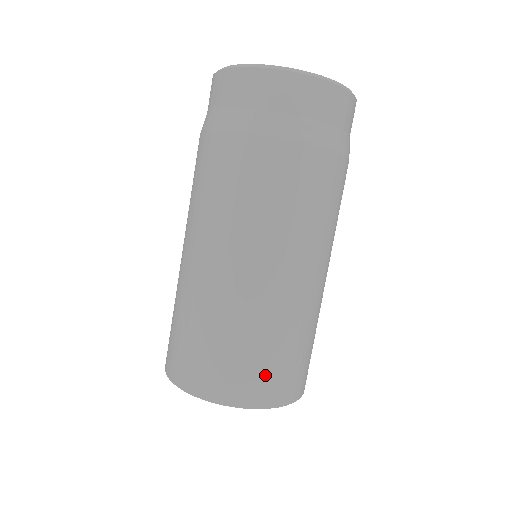
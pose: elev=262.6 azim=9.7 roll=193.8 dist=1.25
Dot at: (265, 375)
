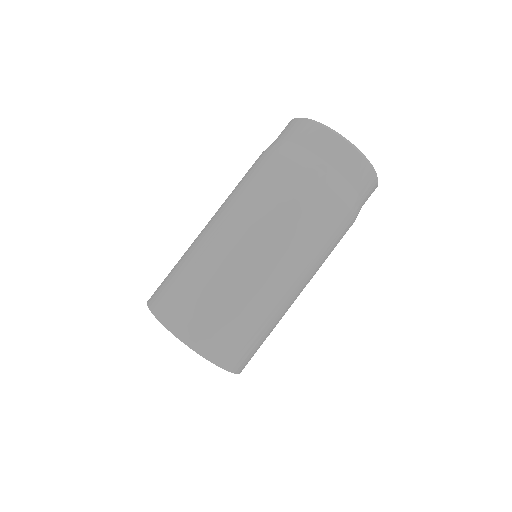
Dot at: (195, 314)
